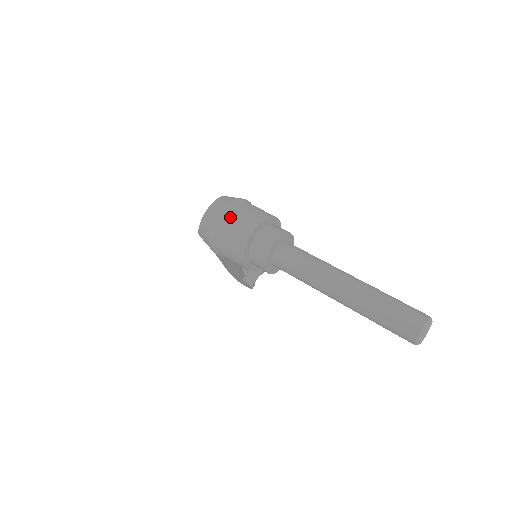
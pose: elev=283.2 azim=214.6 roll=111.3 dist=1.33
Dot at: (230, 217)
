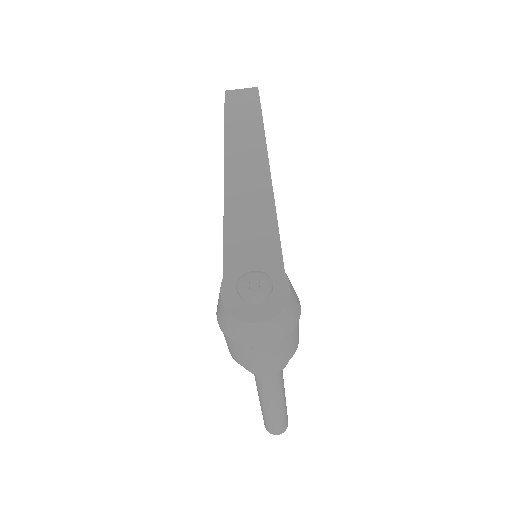
Dot at: (262, 352)
